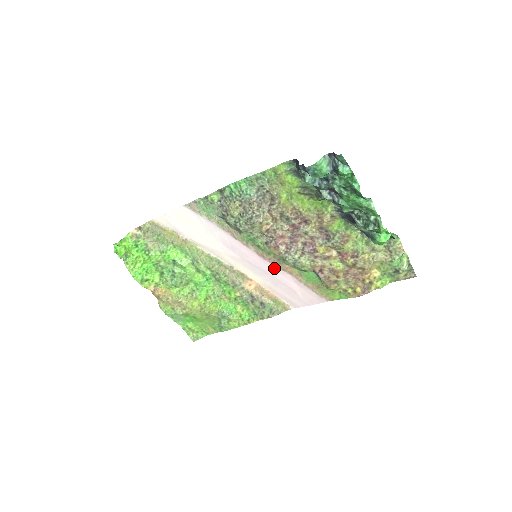
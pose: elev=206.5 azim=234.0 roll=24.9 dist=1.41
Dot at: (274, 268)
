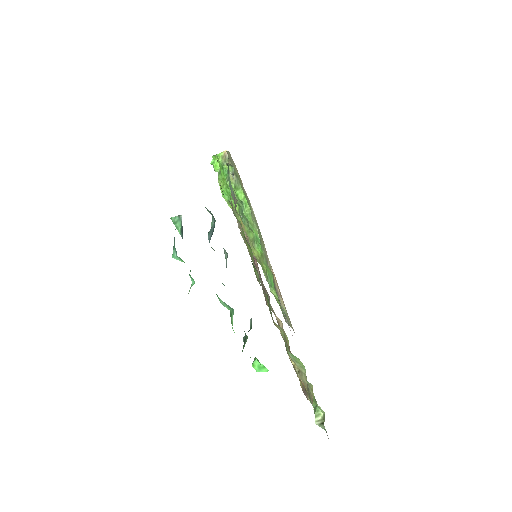
Dot at: occluded
